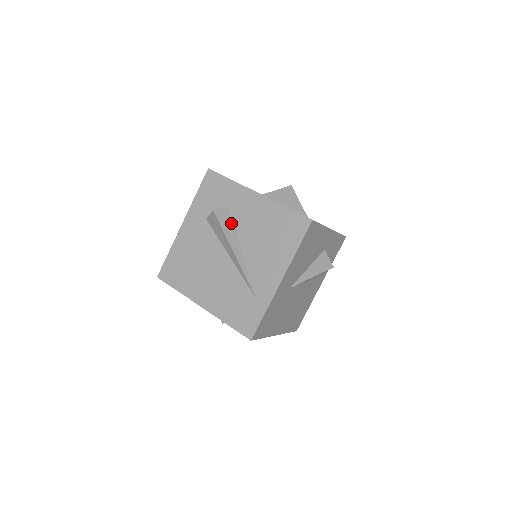
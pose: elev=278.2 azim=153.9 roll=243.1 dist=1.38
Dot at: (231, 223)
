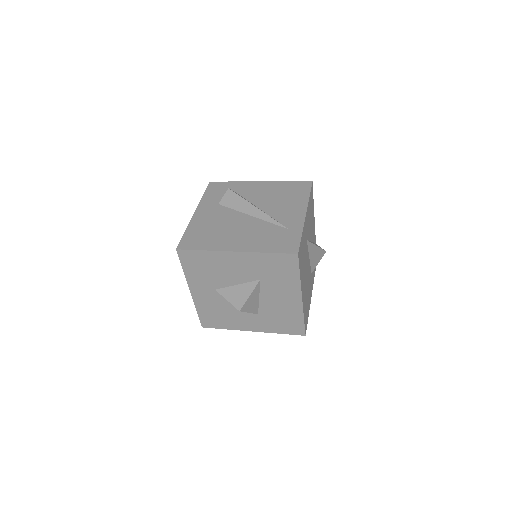
Dot at: (244, 198)
